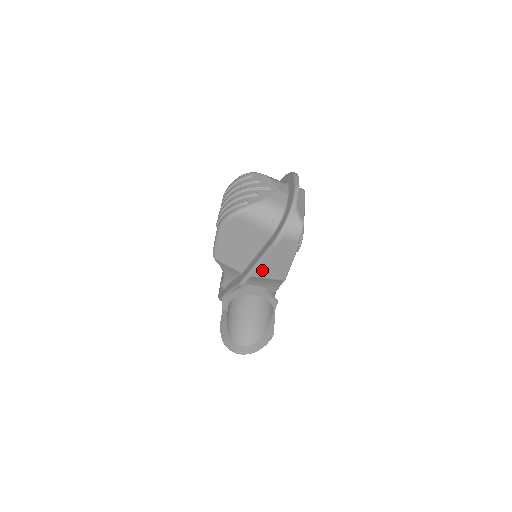
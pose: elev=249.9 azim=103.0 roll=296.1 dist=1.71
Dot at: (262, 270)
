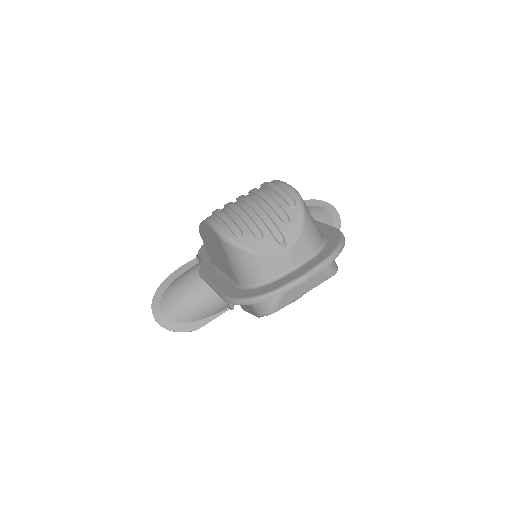
Dot at: occluded
